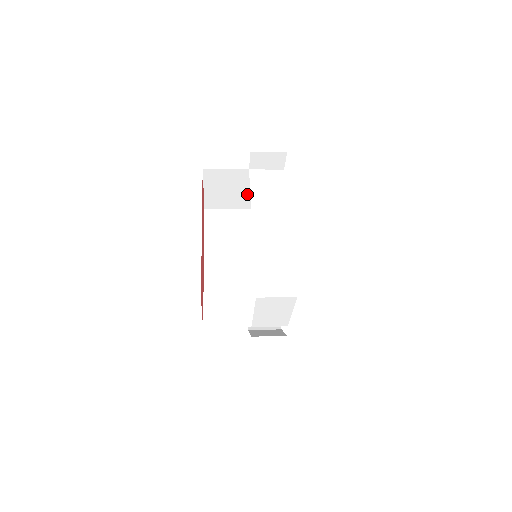
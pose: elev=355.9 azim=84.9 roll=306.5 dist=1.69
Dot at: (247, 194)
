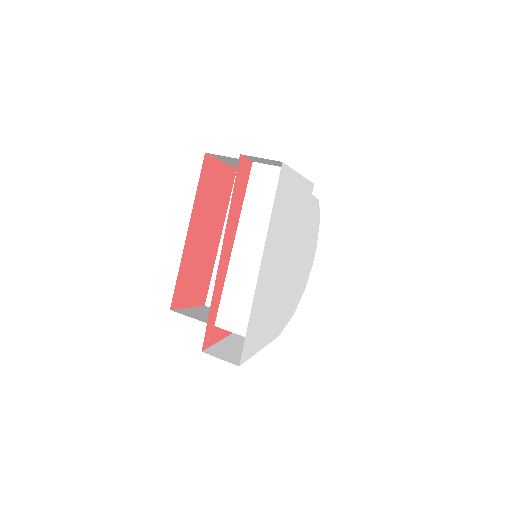
Dot at: occluded
